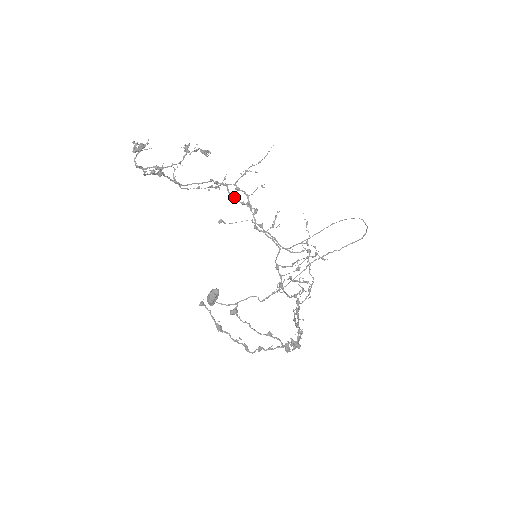
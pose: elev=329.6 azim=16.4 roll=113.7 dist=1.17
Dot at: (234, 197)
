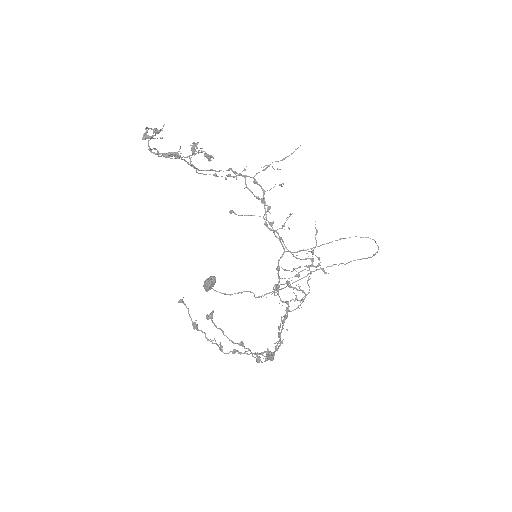
Dot at: (250, 190)
